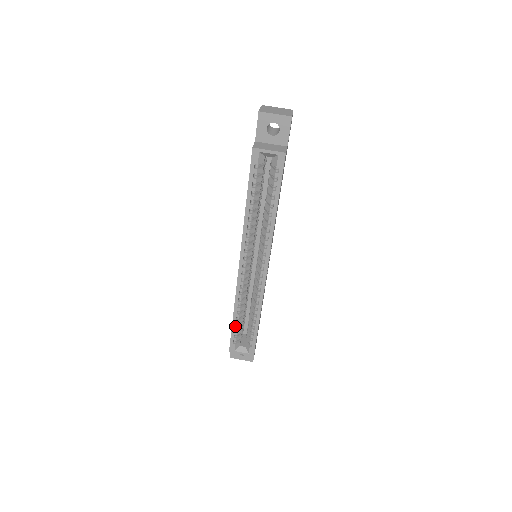
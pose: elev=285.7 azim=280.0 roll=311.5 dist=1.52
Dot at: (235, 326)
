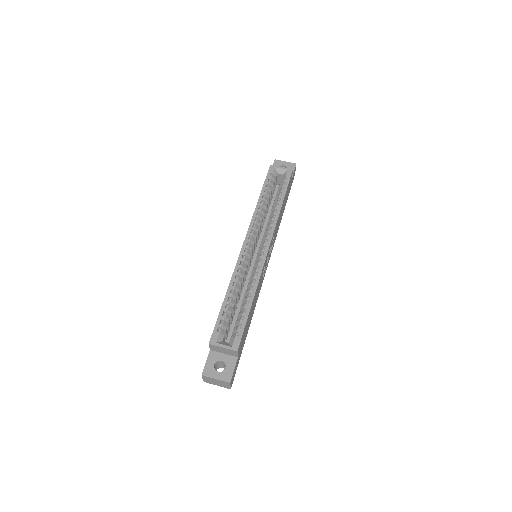
Dot at: (225, 308)
